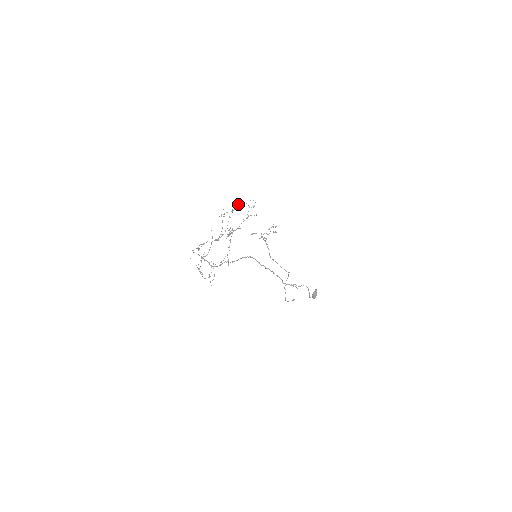
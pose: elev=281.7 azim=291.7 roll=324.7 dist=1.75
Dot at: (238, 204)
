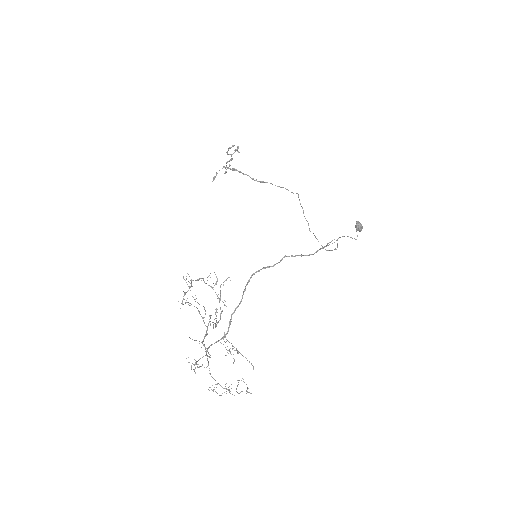
Dot at: occluded
